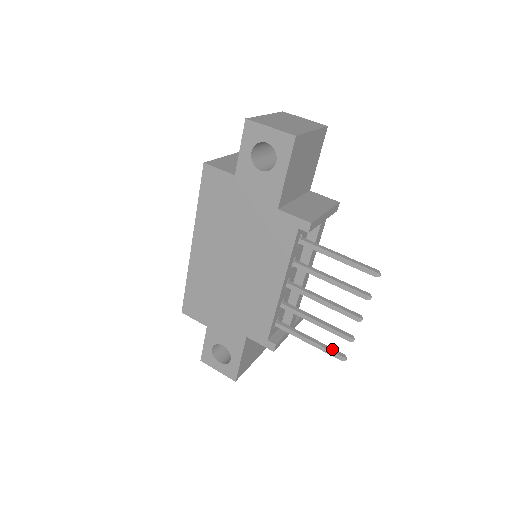
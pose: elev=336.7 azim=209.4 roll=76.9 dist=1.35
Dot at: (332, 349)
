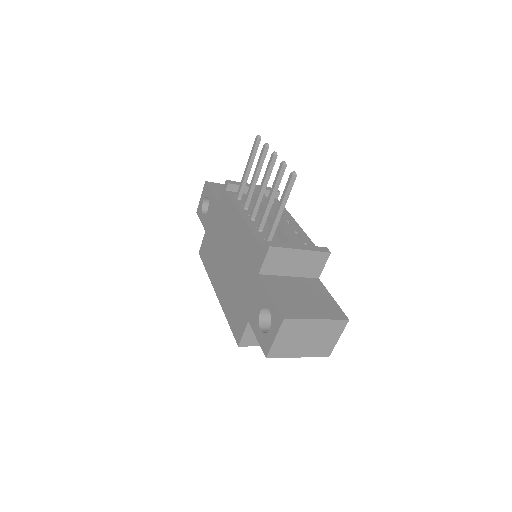
Dot at: (288, 186)
